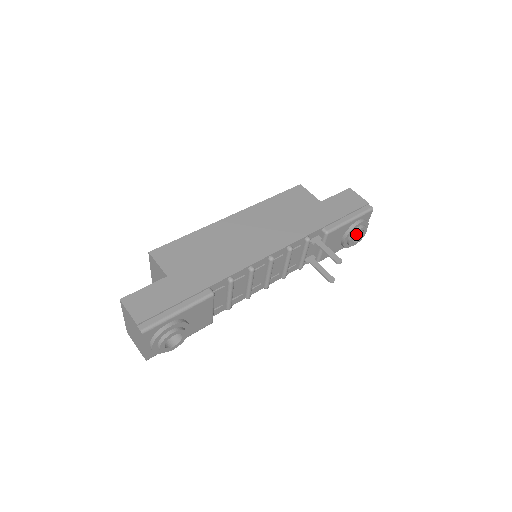
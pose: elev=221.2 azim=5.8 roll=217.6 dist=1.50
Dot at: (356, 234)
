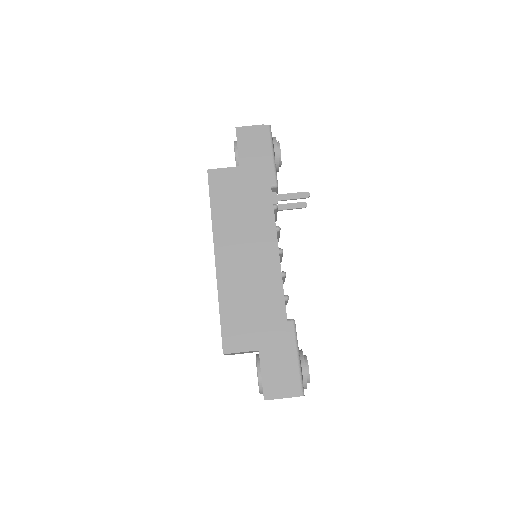
Dot at: occluded
